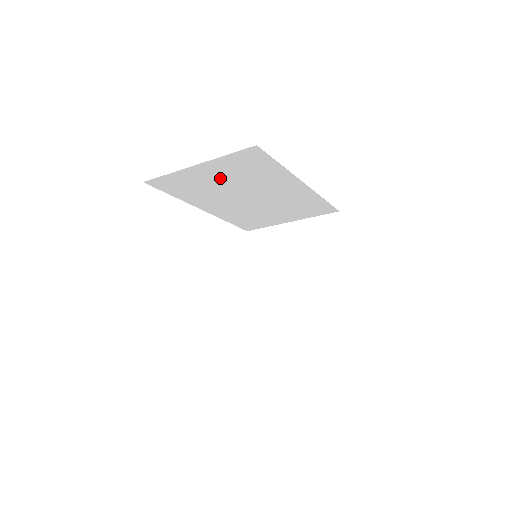
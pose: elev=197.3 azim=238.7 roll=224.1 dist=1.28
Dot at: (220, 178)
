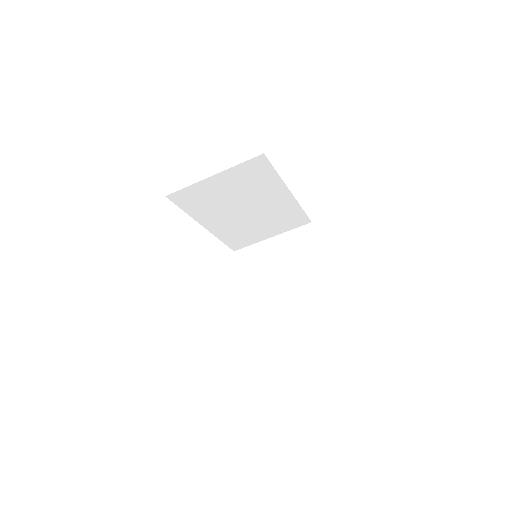
Dot at: (228, 189)
